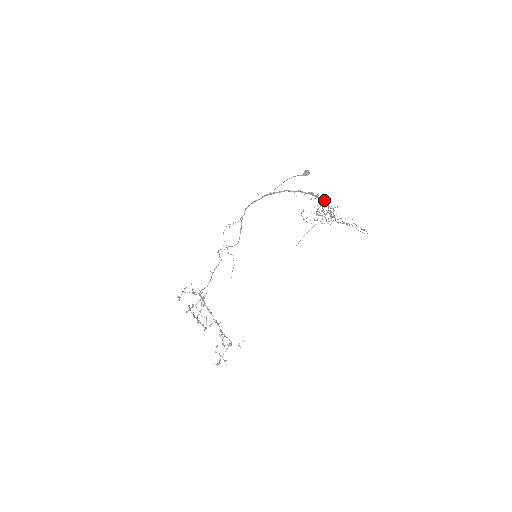
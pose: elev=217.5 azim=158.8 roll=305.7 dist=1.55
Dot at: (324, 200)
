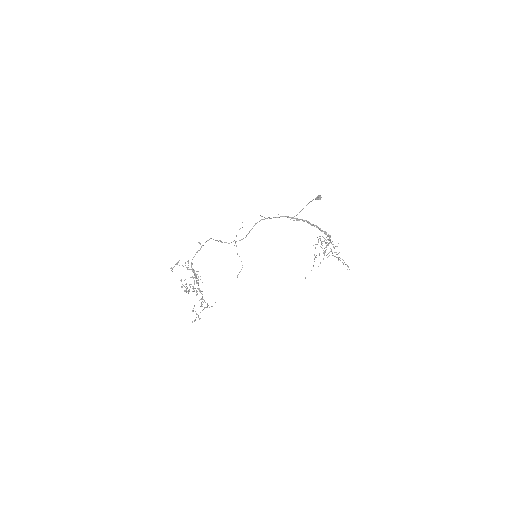
Dot at: occluded
